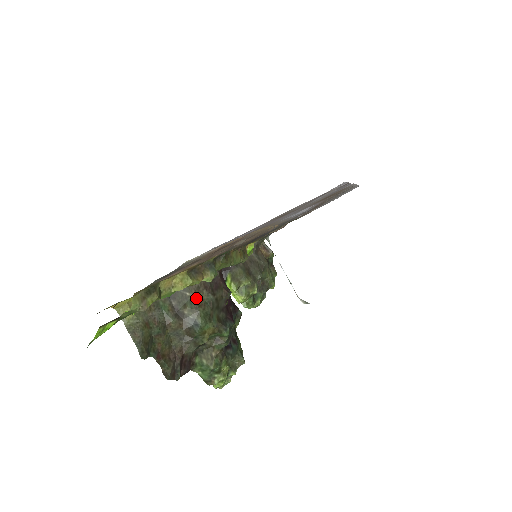
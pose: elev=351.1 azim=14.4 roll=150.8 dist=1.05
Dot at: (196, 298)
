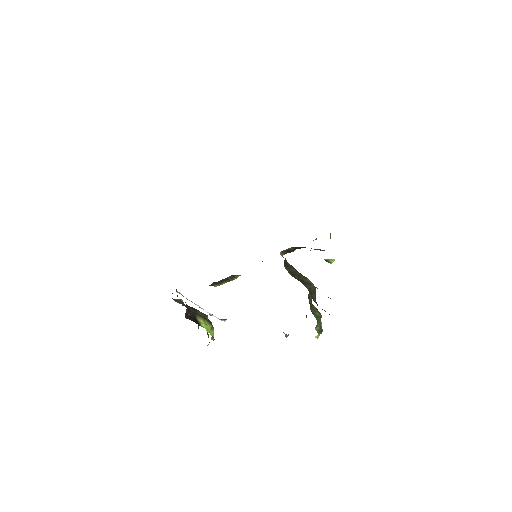
Dot at: (296, 271)
